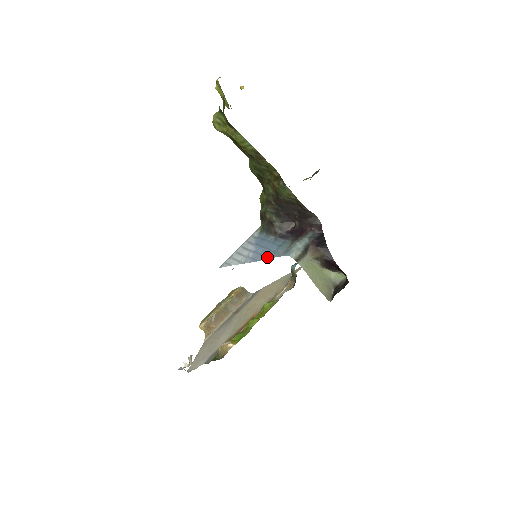
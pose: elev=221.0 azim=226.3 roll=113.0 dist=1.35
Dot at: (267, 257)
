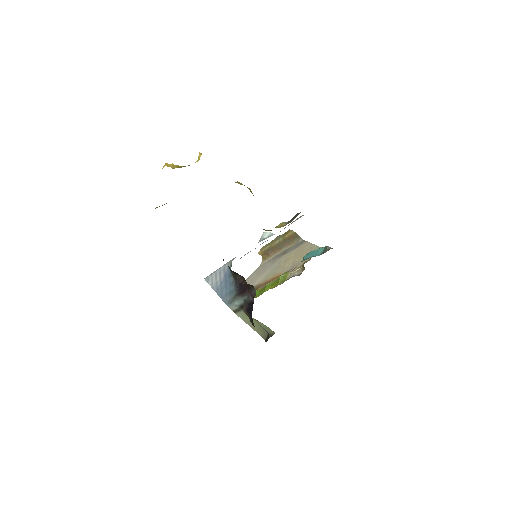
Dot at: (221, 296)
